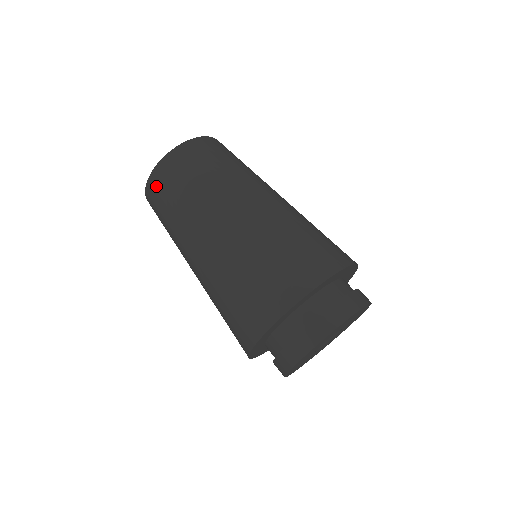
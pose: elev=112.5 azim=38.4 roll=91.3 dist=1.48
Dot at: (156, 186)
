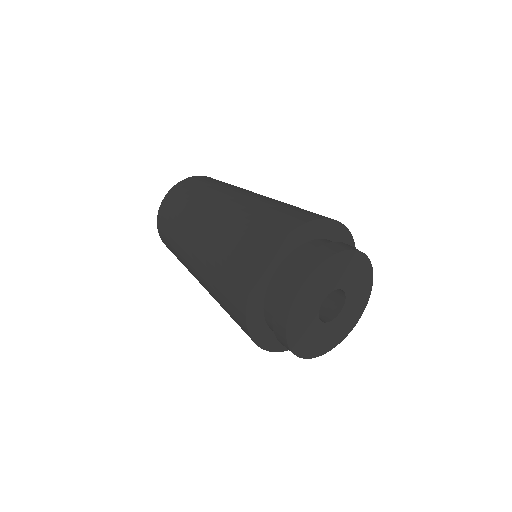
Dot at: (165, 244)
